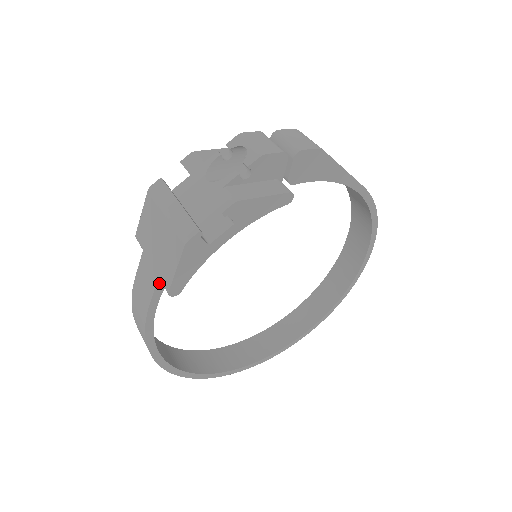
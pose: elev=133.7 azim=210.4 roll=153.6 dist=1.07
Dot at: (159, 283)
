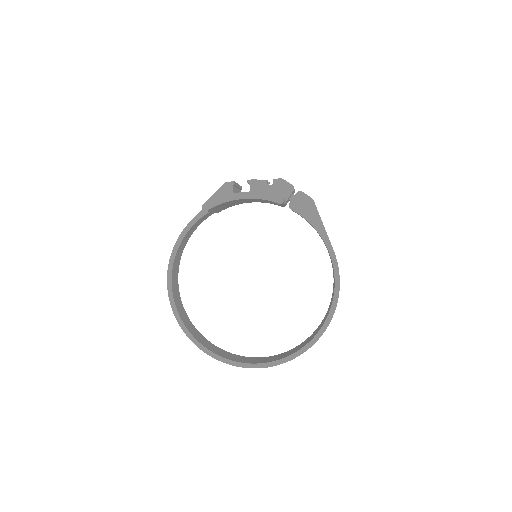
Dot at: occluded
